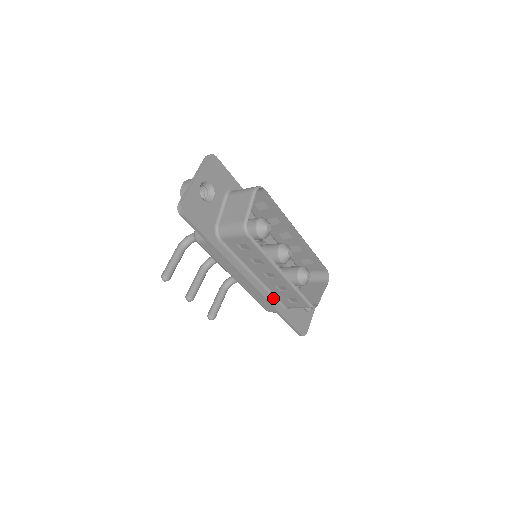
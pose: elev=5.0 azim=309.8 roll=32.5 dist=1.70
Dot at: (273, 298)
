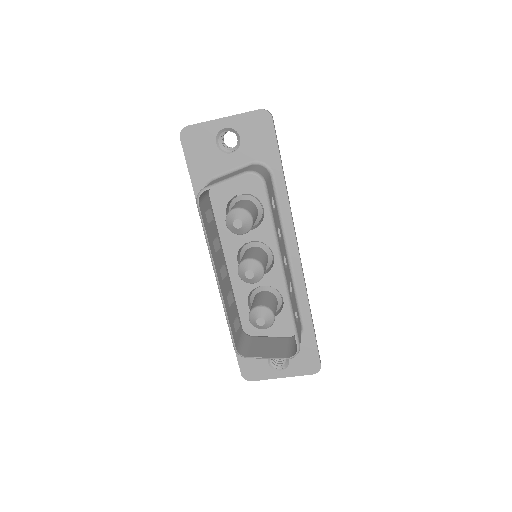
Dot at: occluded
